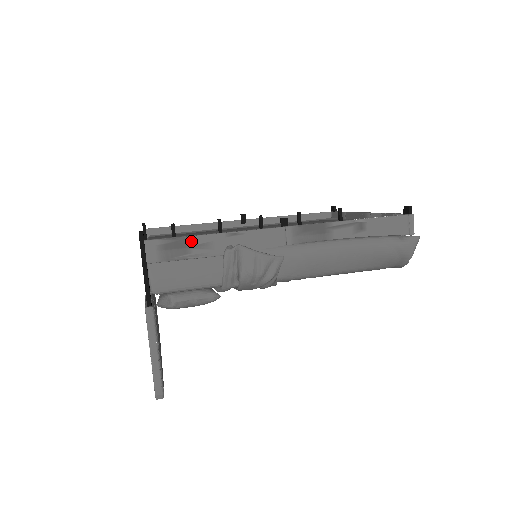
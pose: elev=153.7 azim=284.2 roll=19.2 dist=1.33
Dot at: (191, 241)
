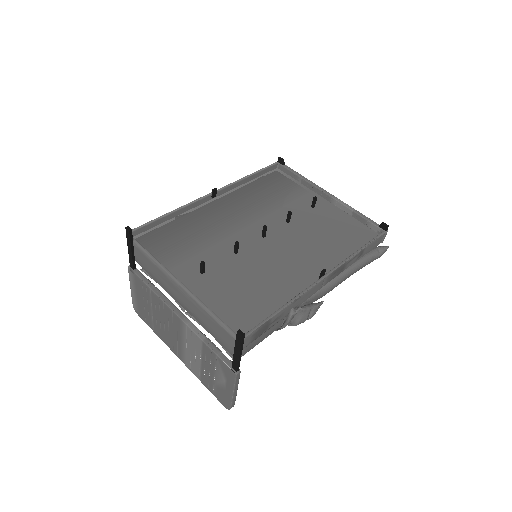
Dot at: (272, 320)
